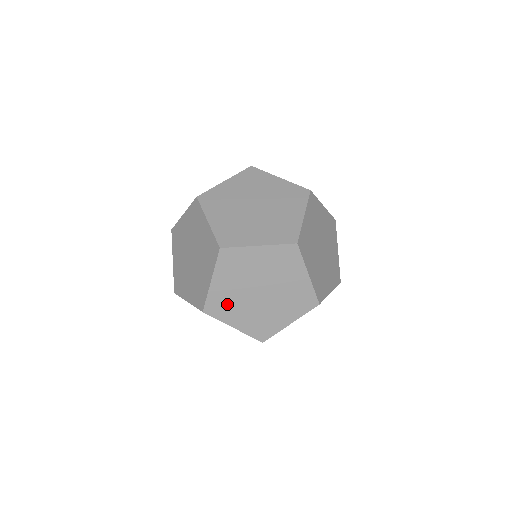
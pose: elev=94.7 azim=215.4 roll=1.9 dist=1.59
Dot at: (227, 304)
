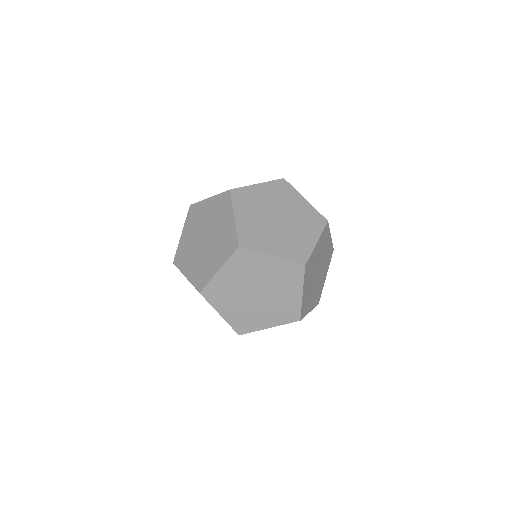
Dot at: (250, 202)
